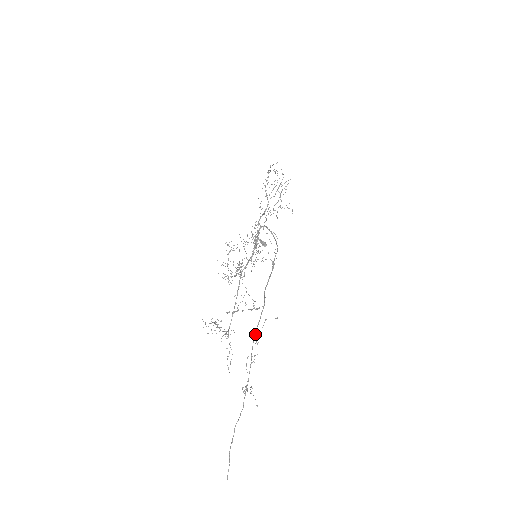
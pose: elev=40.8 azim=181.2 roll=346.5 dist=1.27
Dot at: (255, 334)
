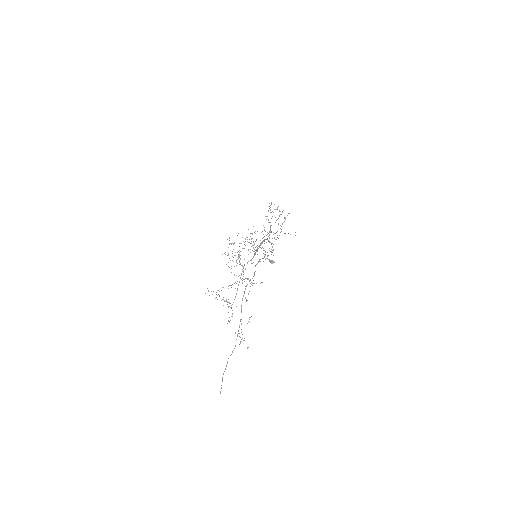
Dot at: (244, 292)
